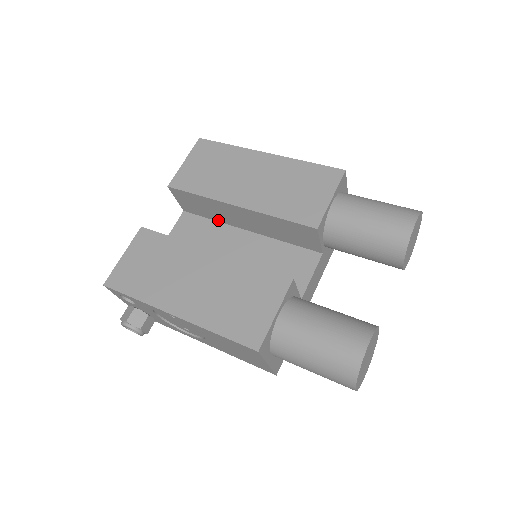
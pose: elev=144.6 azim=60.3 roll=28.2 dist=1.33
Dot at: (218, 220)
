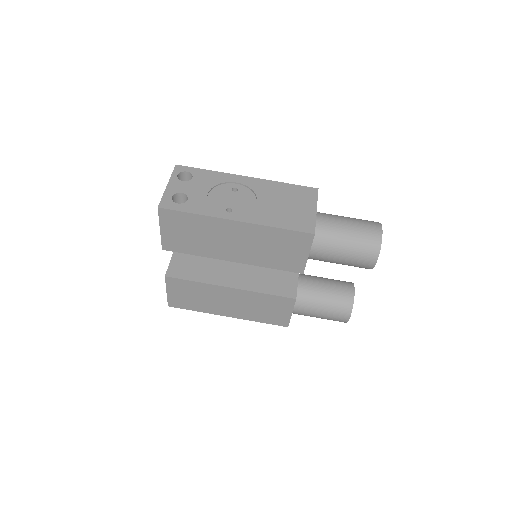
Dot at: occluded
